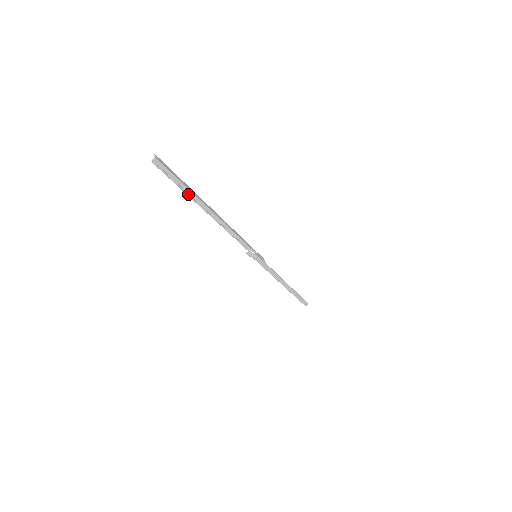
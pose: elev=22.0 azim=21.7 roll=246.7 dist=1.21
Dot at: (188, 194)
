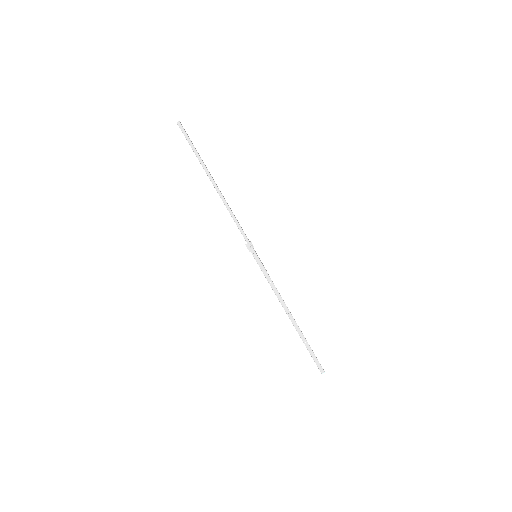
Dot at: (198, 158)
